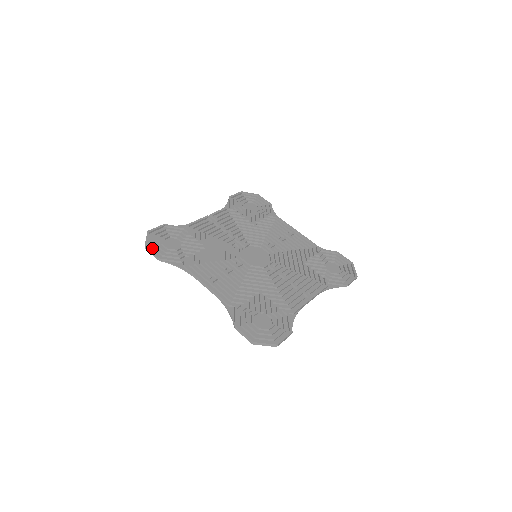
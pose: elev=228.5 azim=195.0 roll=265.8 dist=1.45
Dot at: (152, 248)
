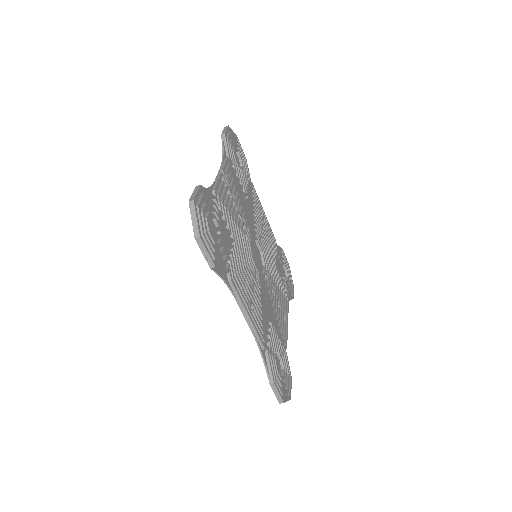
Dot at: (202, 240)
